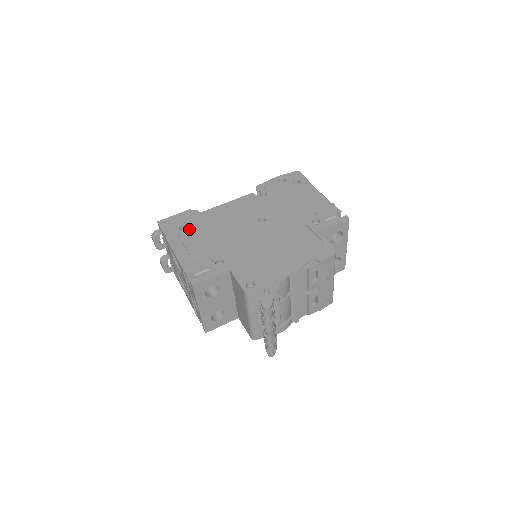
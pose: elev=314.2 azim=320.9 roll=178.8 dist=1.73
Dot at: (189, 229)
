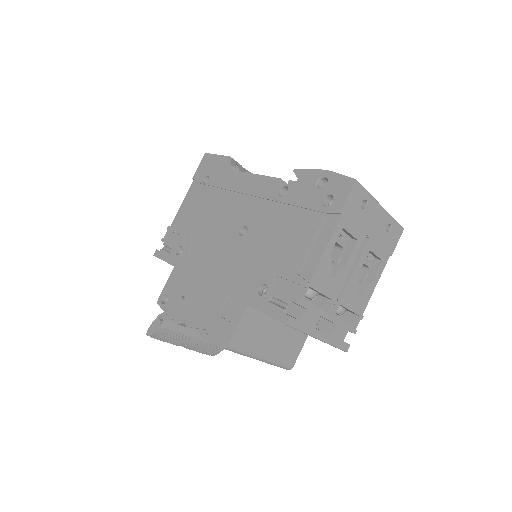
Dot at: (206, 185)
